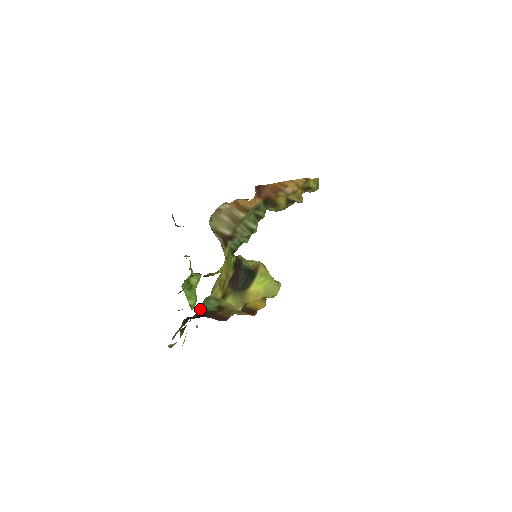
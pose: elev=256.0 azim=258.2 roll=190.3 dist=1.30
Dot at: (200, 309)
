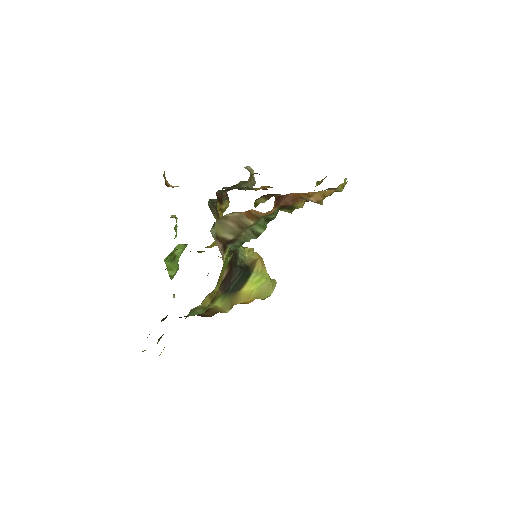
Dot at: occluded
